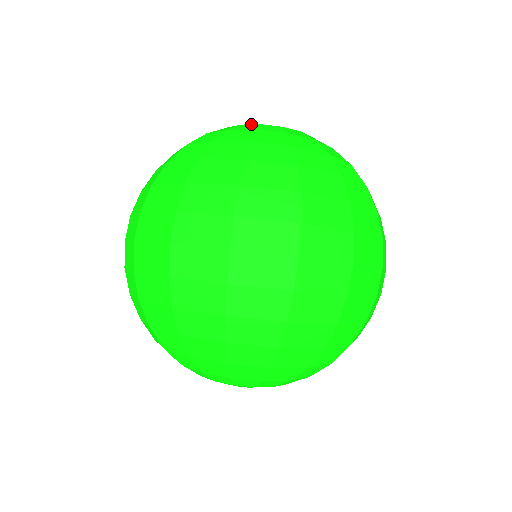
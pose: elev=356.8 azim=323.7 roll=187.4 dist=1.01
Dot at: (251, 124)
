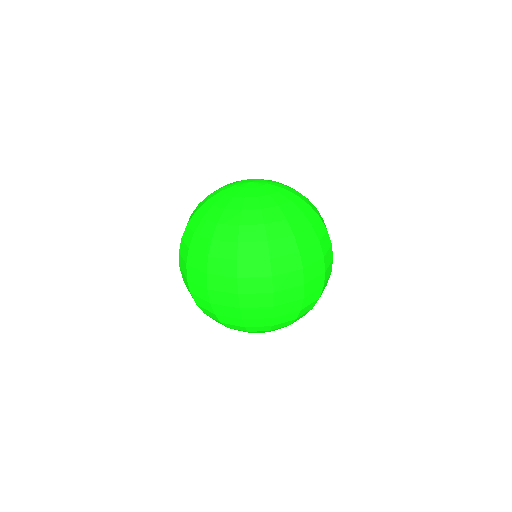
Dot at: (263, 196)
